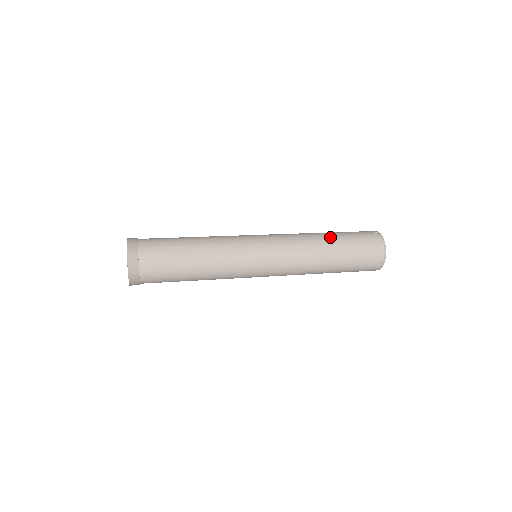
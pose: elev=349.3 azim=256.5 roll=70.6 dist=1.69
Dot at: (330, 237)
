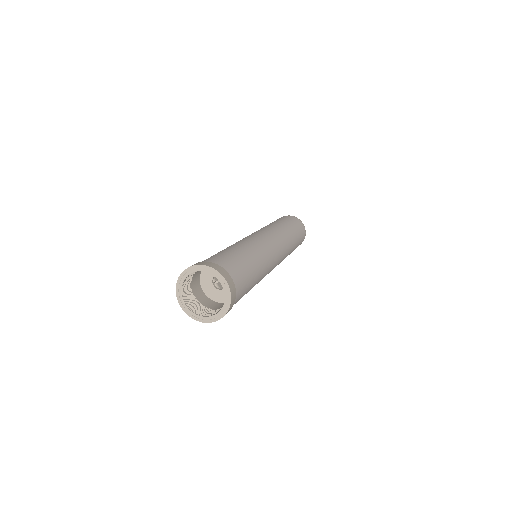
Dot at: (271, 223)
